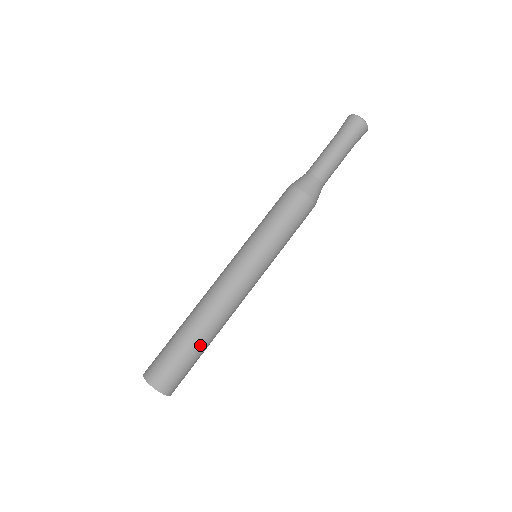
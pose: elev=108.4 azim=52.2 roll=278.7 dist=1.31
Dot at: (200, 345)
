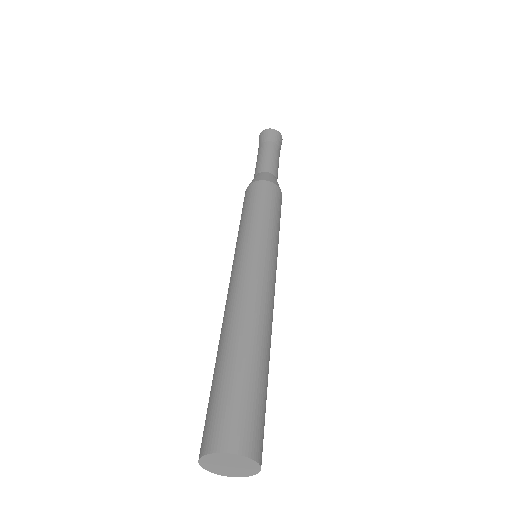
Dot at: (260, 362)
